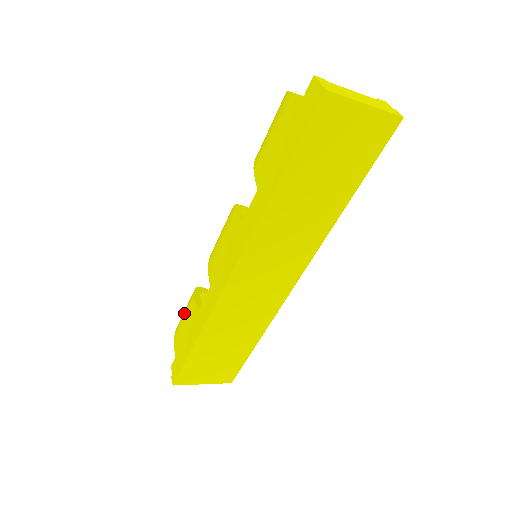
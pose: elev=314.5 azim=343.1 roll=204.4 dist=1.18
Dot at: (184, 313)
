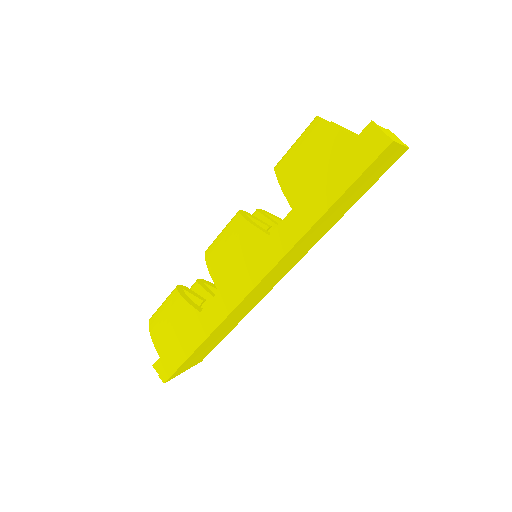
Dot at: (167, 314)
